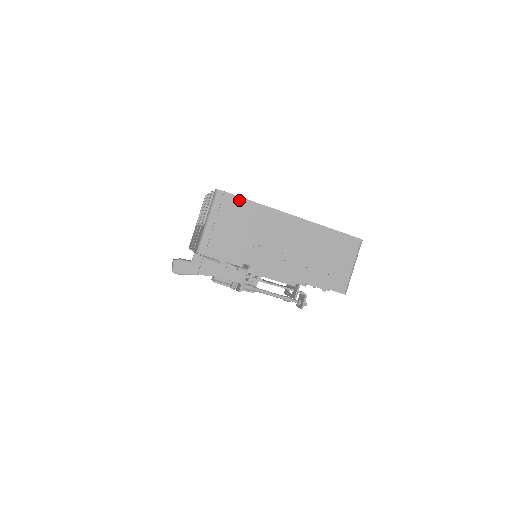
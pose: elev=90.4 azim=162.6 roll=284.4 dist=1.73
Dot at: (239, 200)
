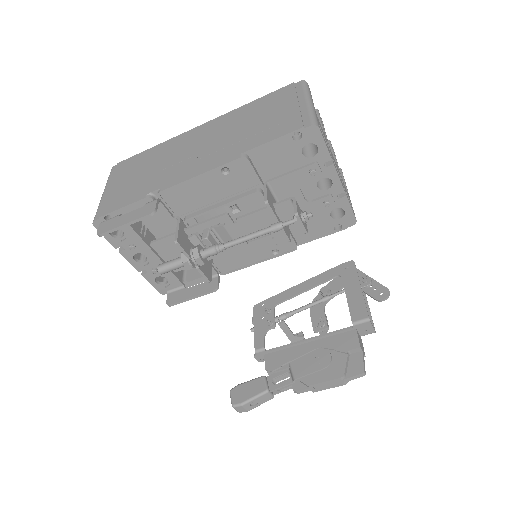
Dot at: (133, 158)
